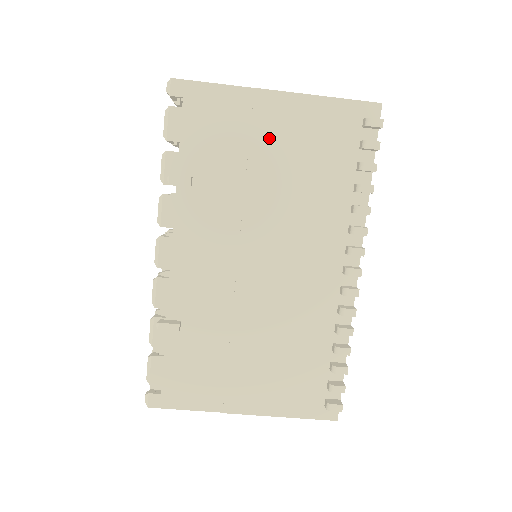
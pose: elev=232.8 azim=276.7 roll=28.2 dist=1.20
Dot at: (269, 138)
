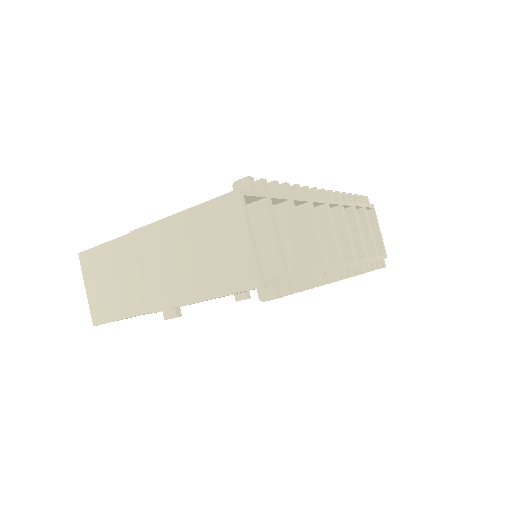
Dot at: occluded
